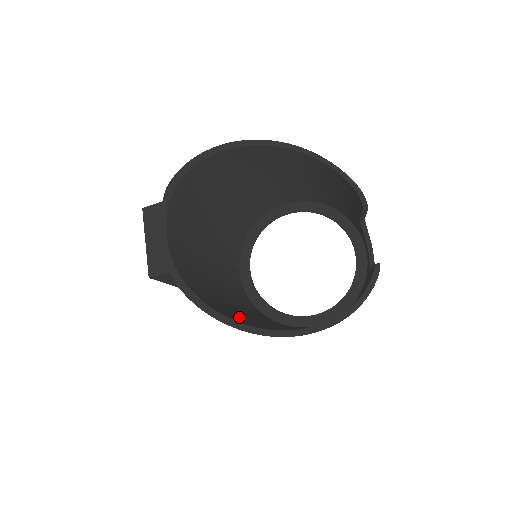
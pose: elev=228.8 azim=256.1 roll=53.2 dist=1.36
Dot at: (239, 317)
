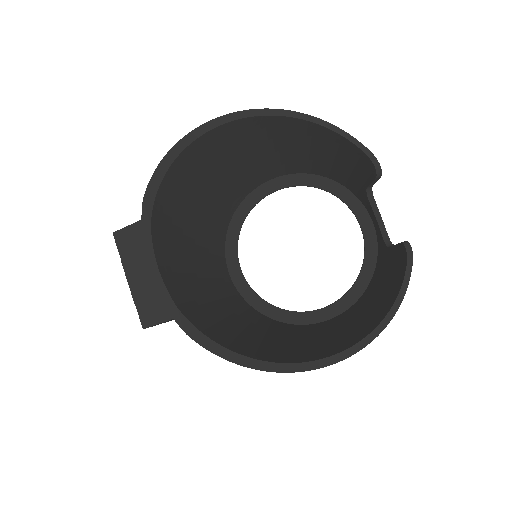
Dot at: (263, 347)
